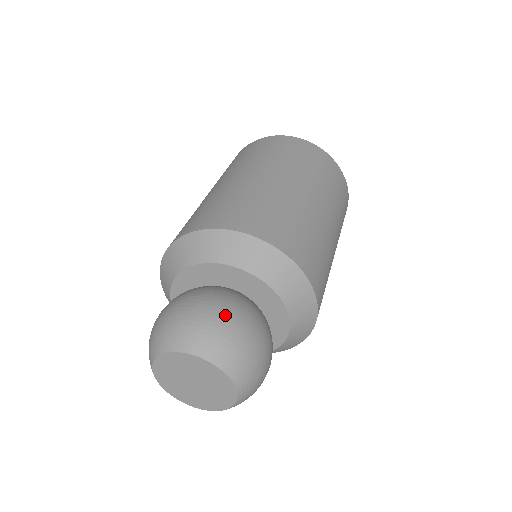
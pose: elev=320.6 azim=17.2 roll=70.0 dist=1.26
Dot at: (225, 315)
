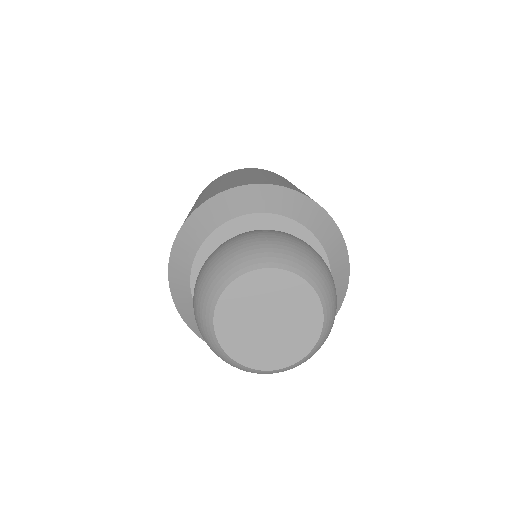
Dot at: (290, 236)
